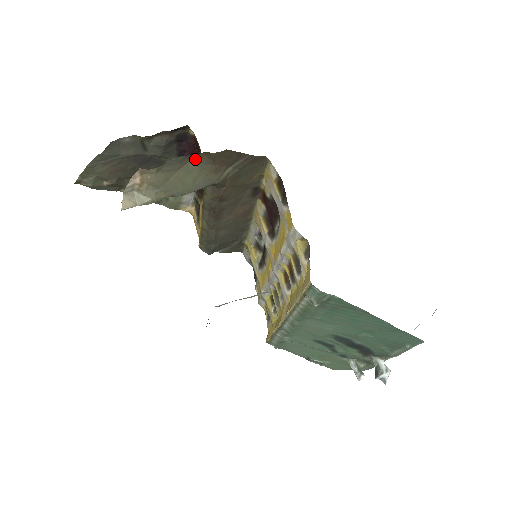
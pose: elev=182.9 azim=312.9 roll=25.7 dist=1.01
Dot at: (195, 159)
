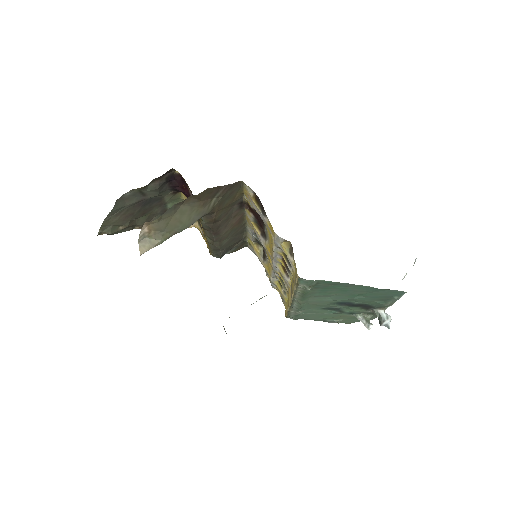
Dot at: (185, 202)
